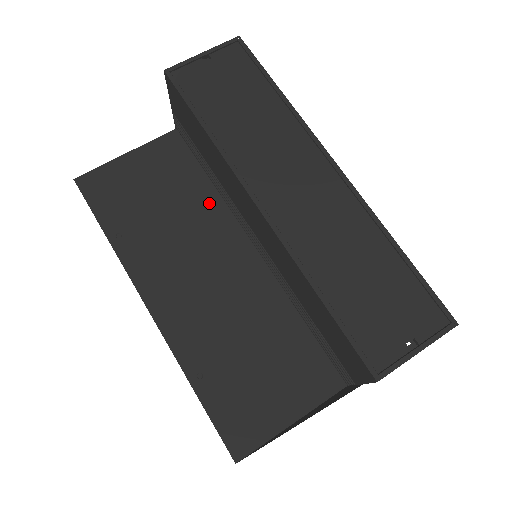
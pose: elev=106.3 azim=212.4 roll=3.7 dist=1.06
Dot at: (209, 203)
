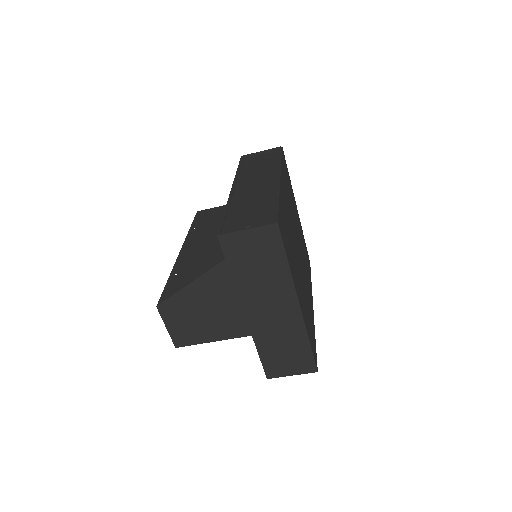
Dot at: occluded
